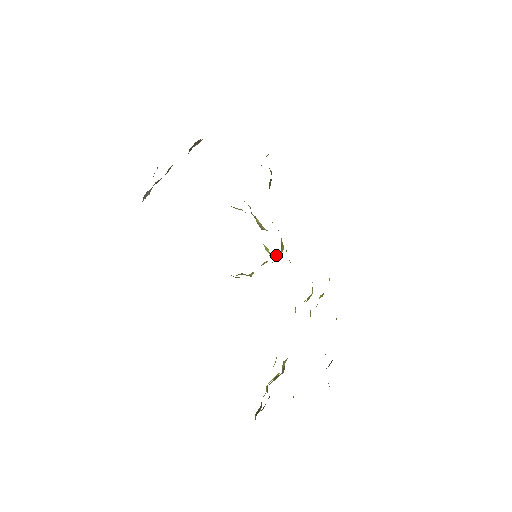
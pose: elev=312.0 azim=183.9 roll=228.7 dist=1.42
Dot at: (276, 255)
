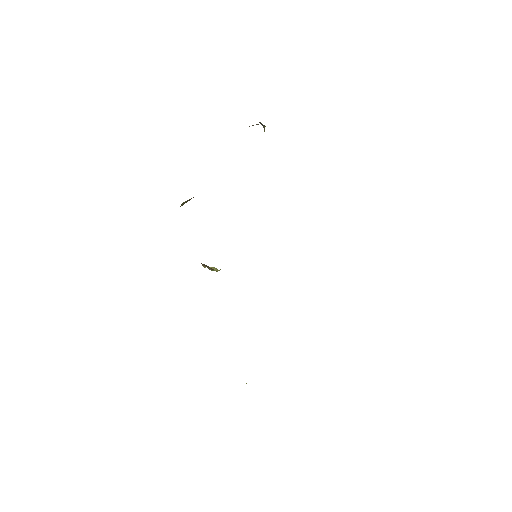
Dot at: occluded
